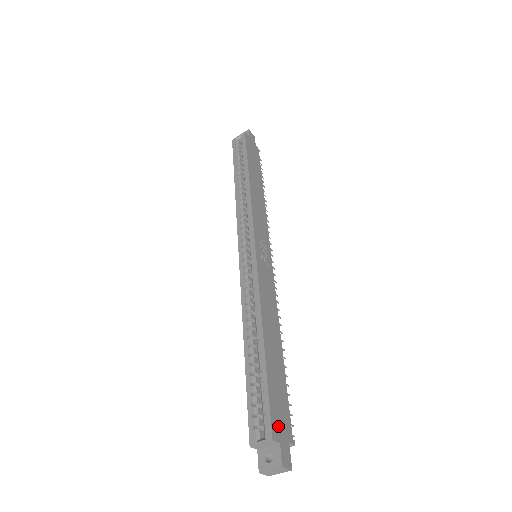
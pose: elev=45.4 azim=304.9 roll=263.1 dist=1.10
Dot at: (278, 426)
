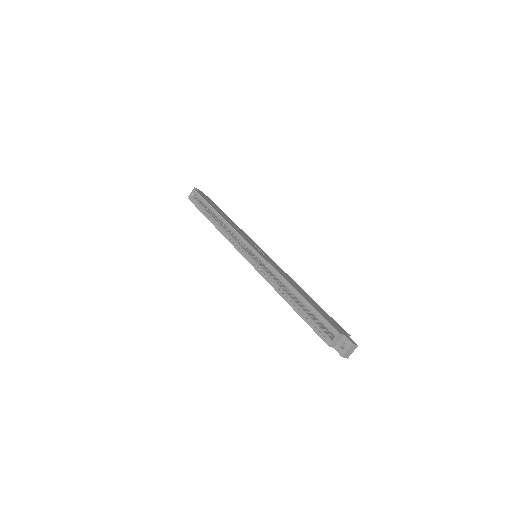
Dot at: (337, 328)
